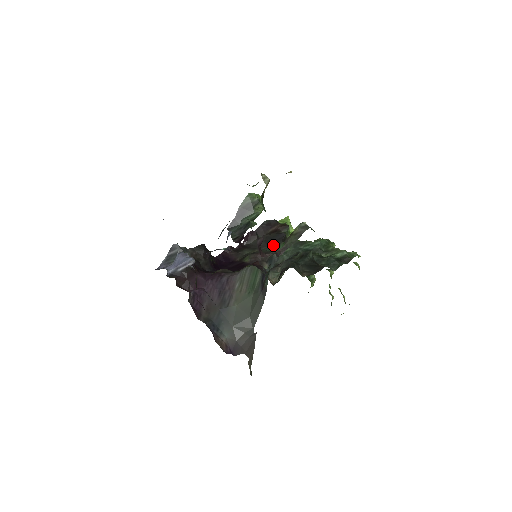
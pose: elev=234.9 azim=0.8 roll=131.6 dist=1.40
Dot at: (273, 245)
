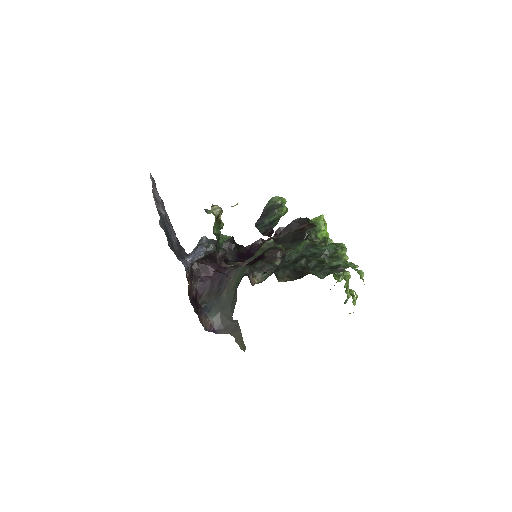
Dot at: (295, 242)
